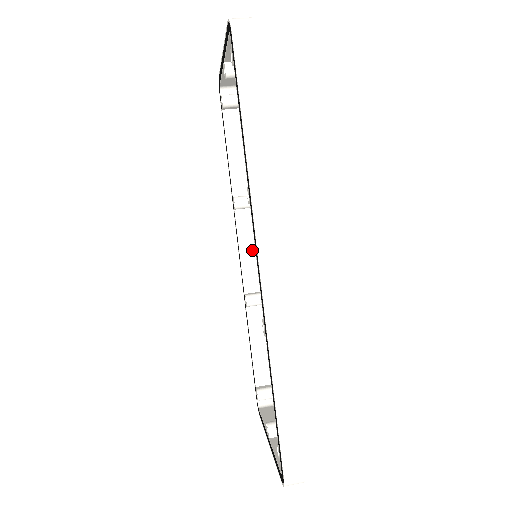
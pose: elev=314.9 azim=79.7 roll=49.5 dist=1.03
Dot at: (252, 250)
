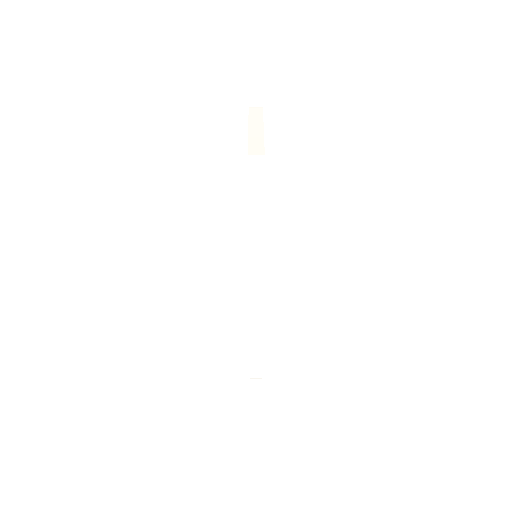
Dot at: occluded
